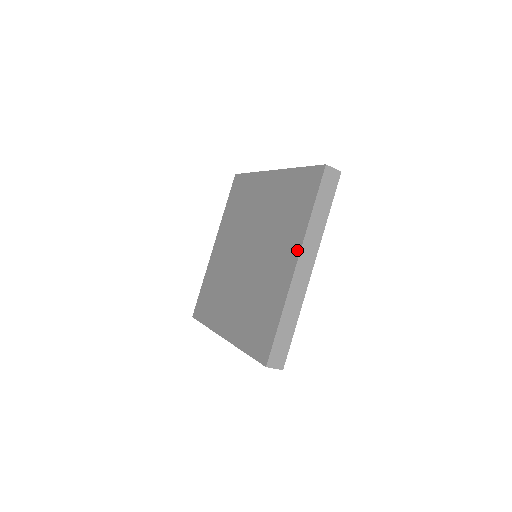
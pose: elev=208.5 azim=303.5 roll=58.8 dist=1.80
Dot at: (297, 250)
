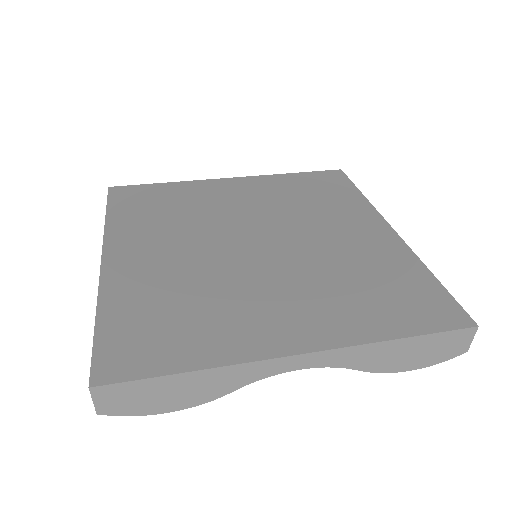
Dot at: (378, 218)
